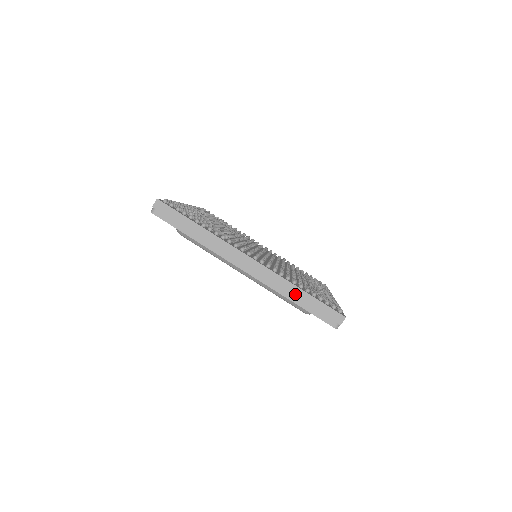
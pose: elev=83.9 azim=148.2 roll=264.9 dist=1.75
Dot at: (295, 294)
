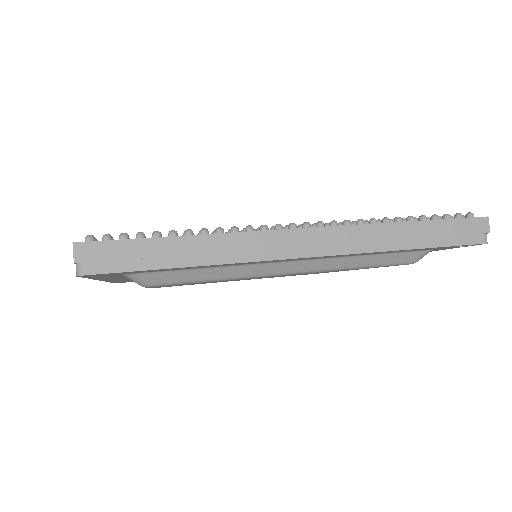
Dot at: (404, 235)
